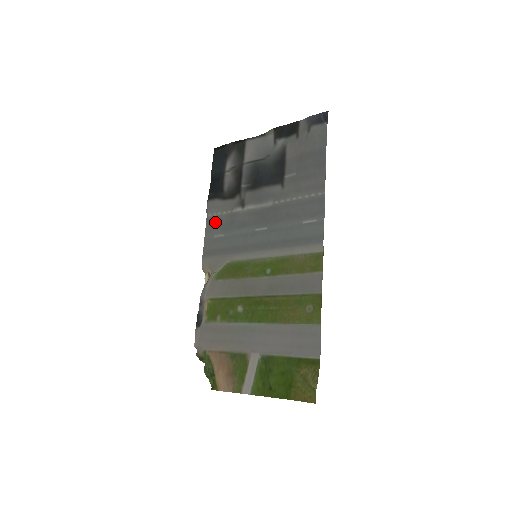
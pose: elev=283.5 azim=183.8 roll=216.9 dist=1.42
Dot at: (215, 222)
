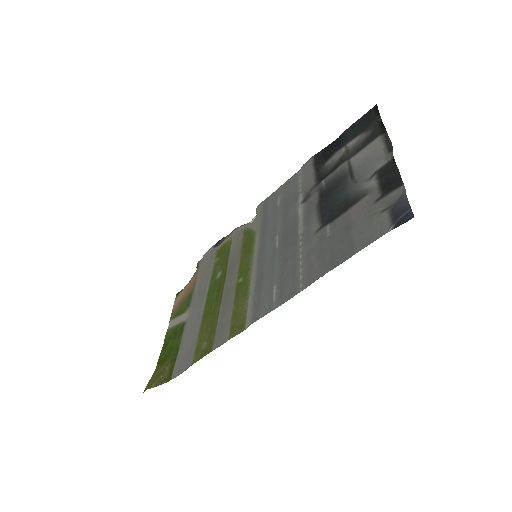
Dot at: (292, 184)
